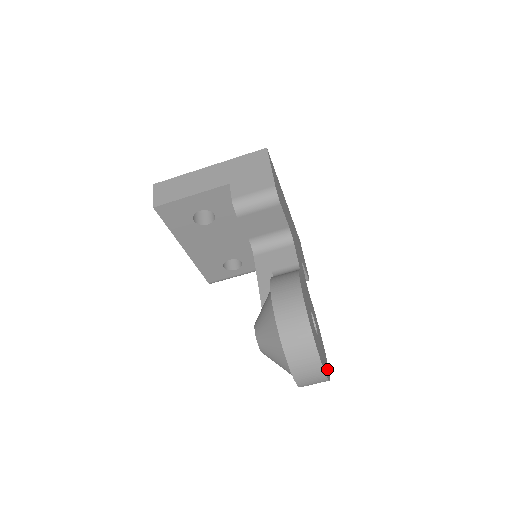
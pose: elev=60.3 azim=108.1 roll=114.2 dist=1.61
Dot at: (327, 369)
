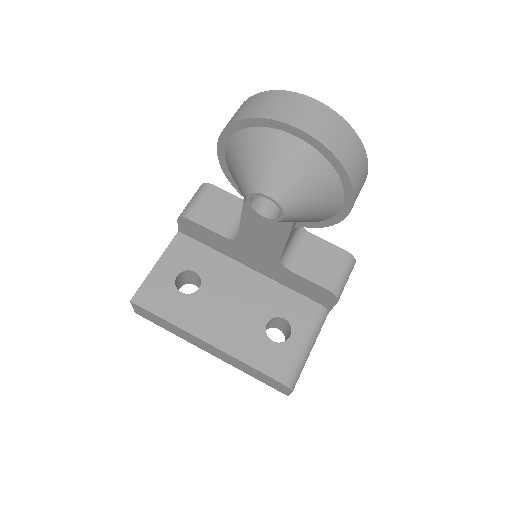
Dot at: occluded
